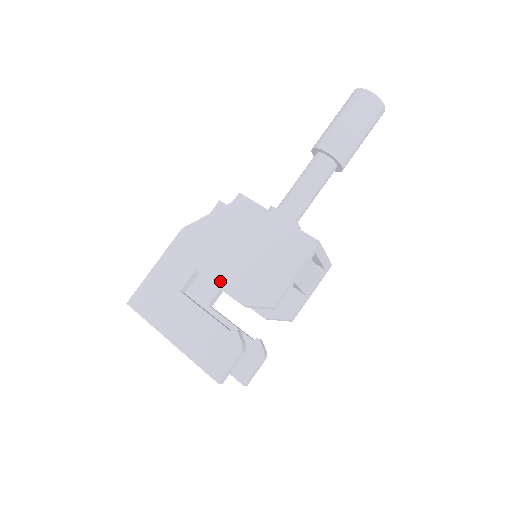
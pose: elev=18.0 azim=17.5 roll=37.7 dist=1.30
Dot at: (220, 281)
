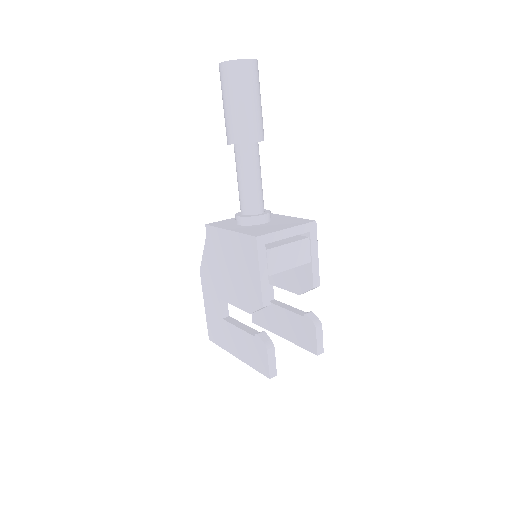
Dot at: (232, 301)
